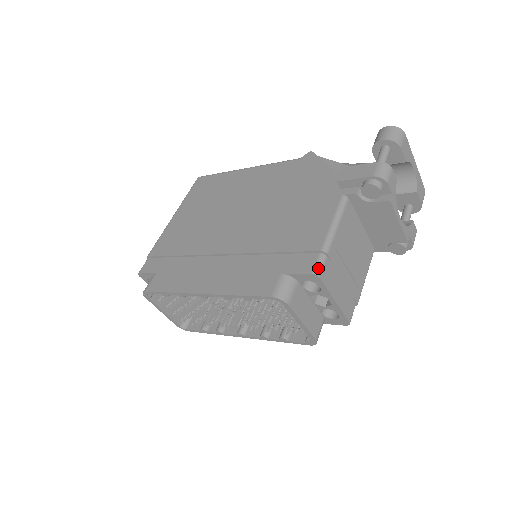
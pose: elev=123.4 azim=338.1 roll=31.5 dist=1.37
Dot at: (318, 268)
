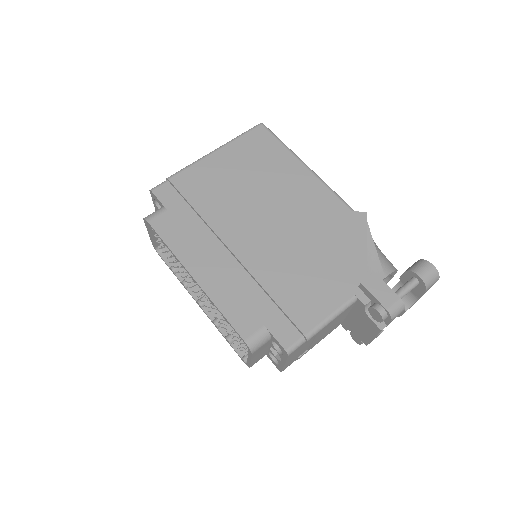
Dot at: (293, 349)
